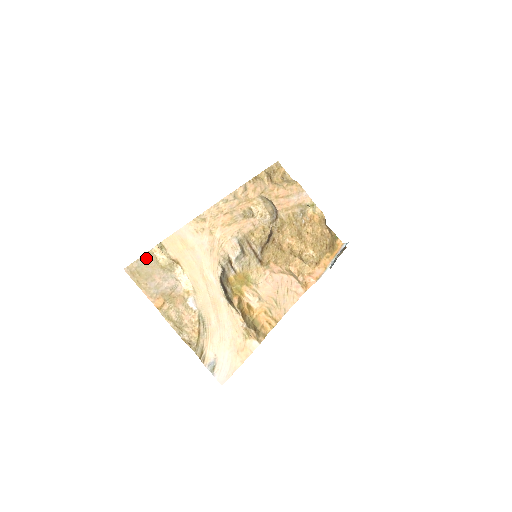
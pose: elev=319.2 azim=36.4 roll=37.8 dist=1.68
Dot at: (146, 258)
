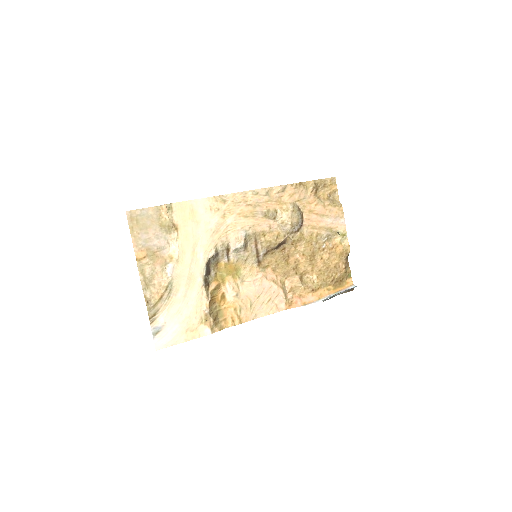
Dot at: (151, 211)
